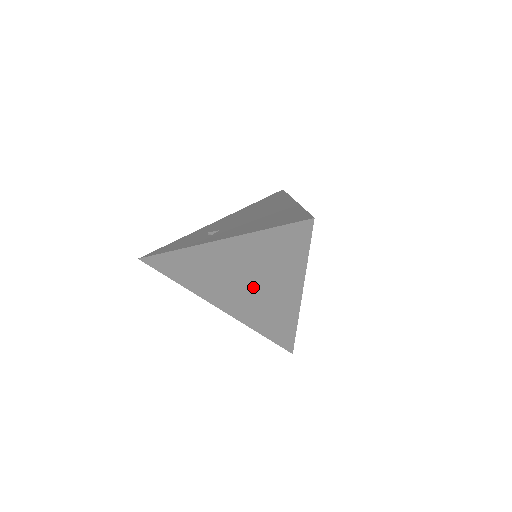
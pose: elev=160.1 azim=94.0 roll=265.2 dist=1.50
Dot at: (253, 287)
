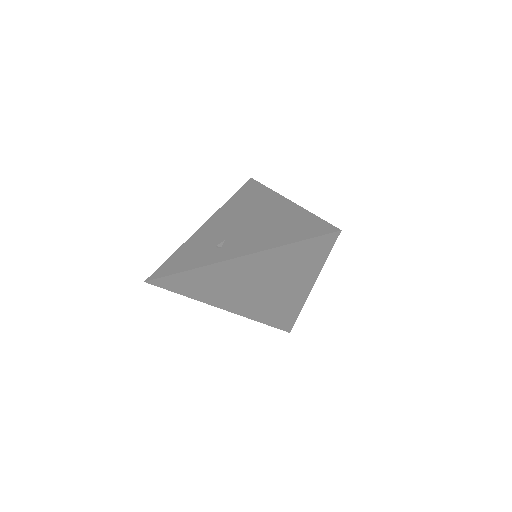
Dot at: (266, 289)
